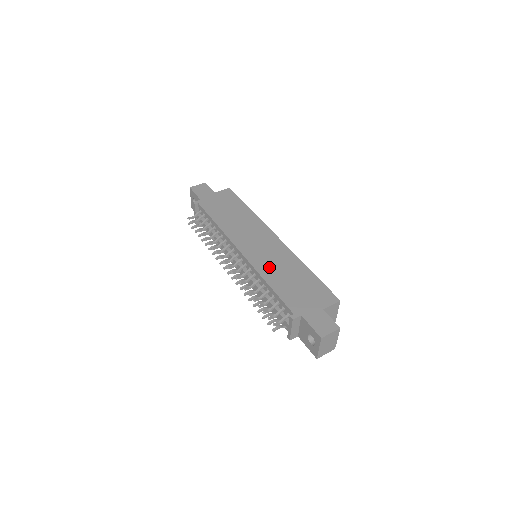
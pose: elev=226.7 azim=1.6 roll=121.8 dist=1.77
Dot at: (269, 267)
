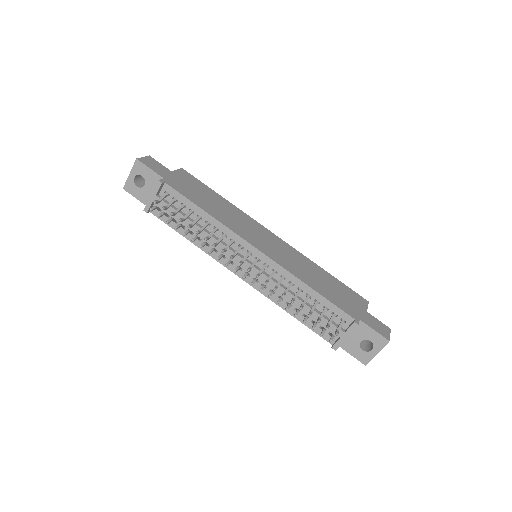
Dot at: (296, 268)
